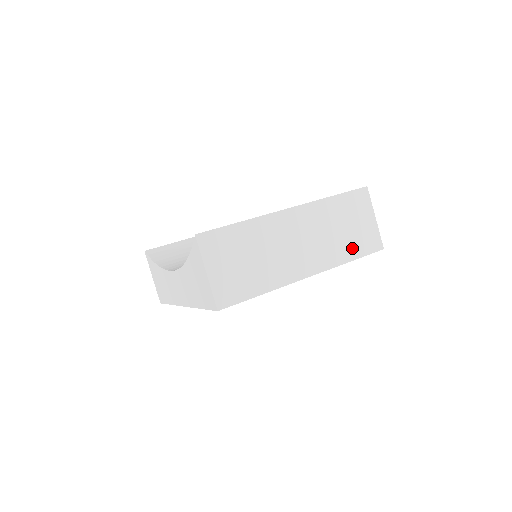
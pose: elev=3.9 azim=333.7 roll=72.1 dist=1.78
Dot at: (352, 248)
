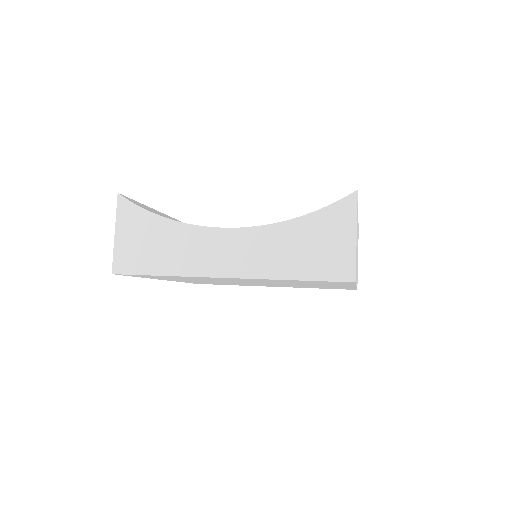
Dot at: occluded
